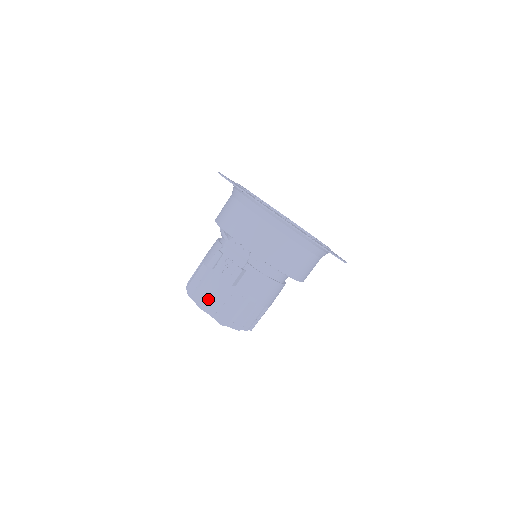
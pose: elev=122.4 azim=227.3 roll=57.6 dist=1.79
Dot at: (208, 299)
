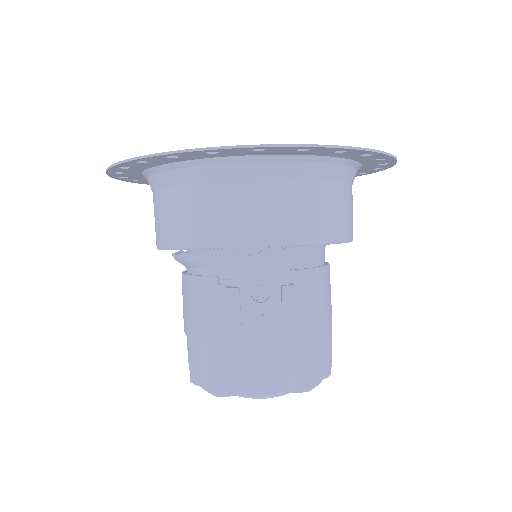
Dot at: (268, 375)
